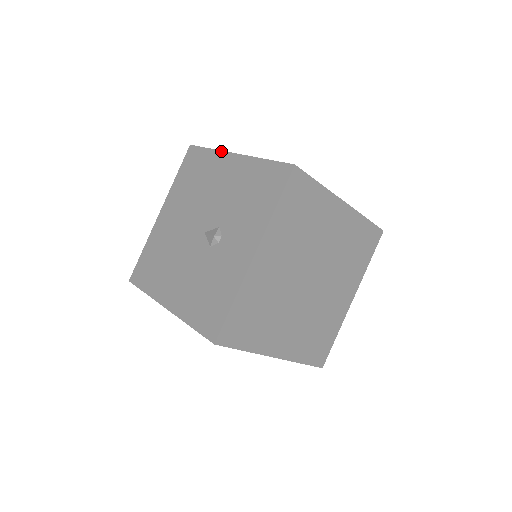
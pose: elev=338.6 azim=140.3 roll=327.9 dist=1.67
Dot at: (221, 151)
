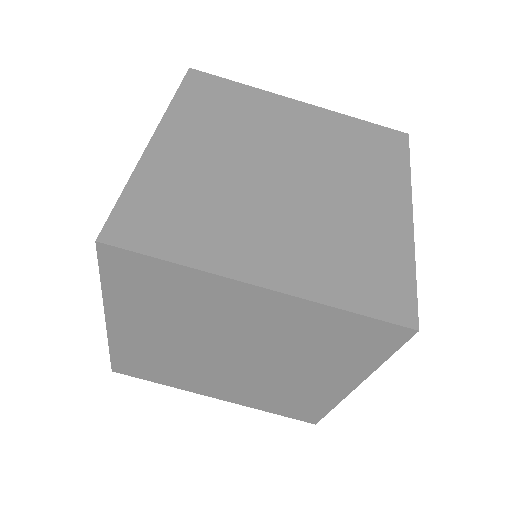
Dot at: occluded
